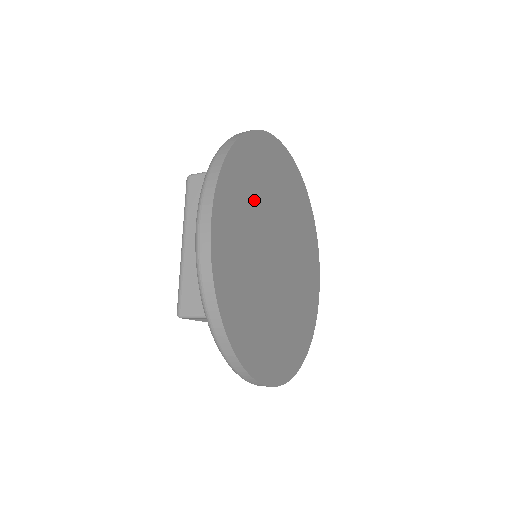
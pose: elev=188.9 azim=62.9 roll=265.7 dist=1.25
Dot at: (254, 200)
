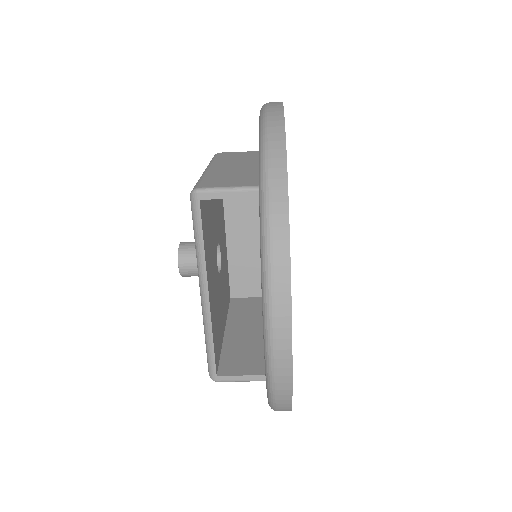
Dot at: occluded
